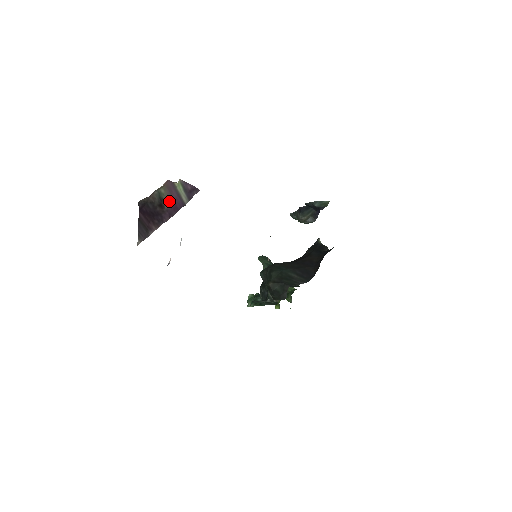
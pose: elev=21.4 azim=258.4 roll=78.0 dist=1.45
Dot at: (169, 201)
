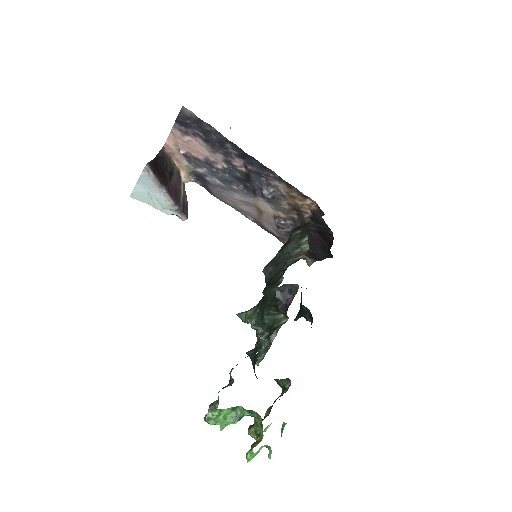
Dot at: (175, 183)
